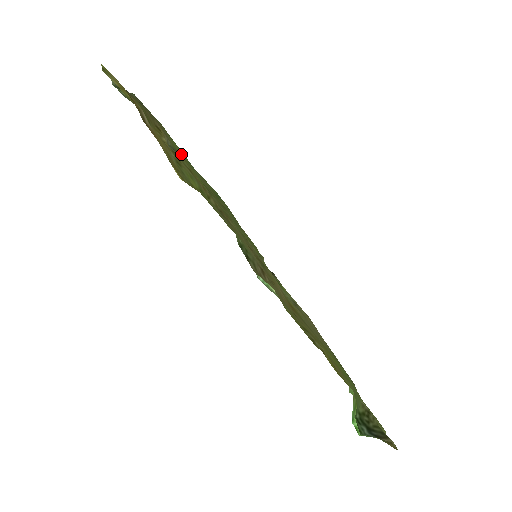
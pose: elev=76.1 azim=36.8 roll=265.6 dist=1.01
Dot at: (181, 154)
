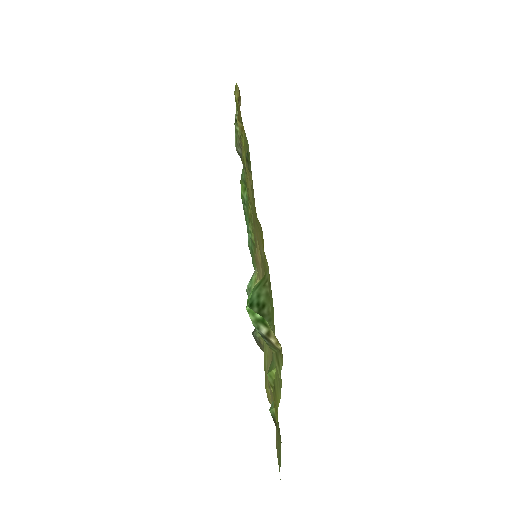
Dot at: occluded
